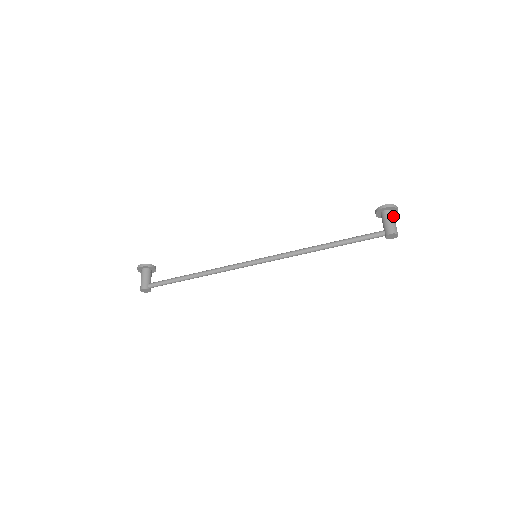
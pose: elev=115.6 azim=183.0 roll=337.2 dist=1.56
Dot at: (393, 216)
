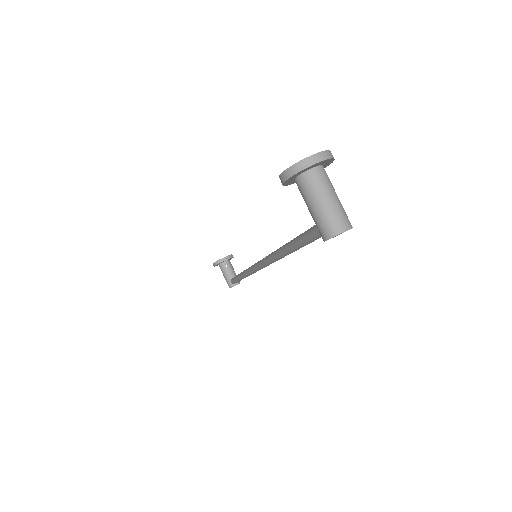
Dot at: (313, 187)
